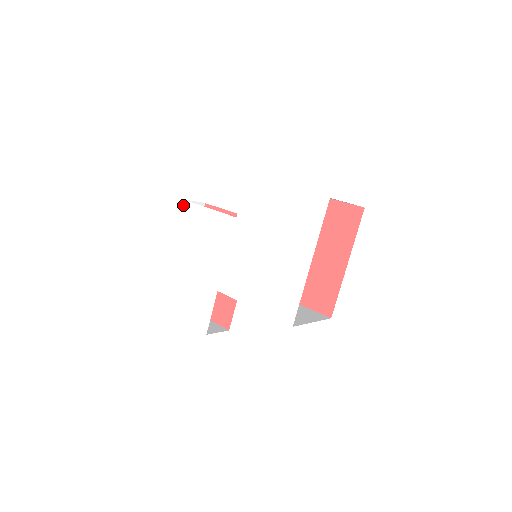
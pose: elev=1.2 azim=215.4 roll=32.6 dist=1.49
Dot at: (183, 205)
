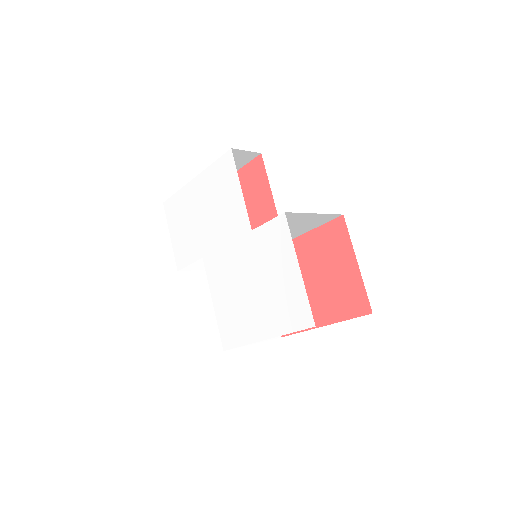
Dot at: (228, 155)
